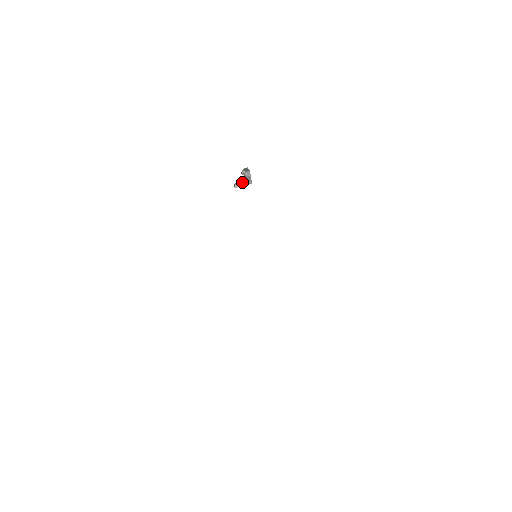
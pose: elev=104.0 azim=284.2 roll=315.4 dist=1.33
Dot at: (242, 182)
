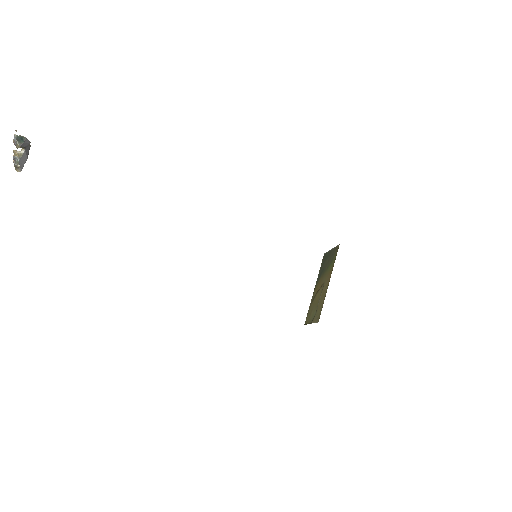
Dot at: (23, 156)
